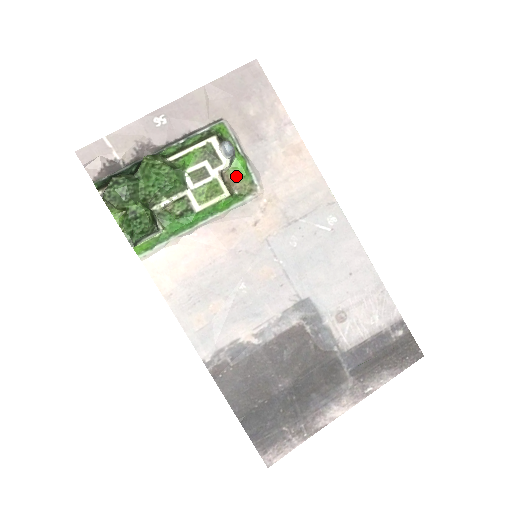
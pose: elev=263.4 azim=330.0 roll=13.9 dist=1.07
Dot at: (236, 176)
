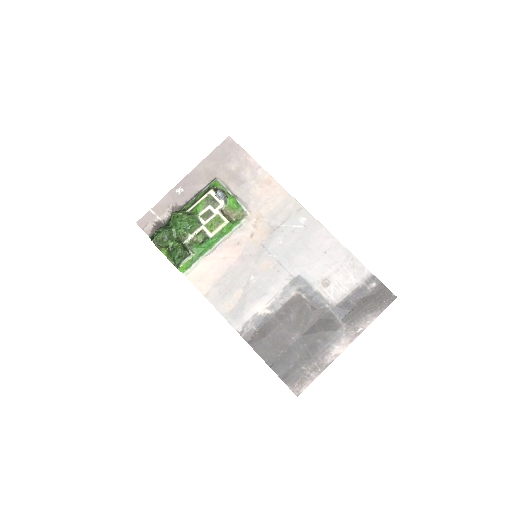
Dot at: (231, 210)
